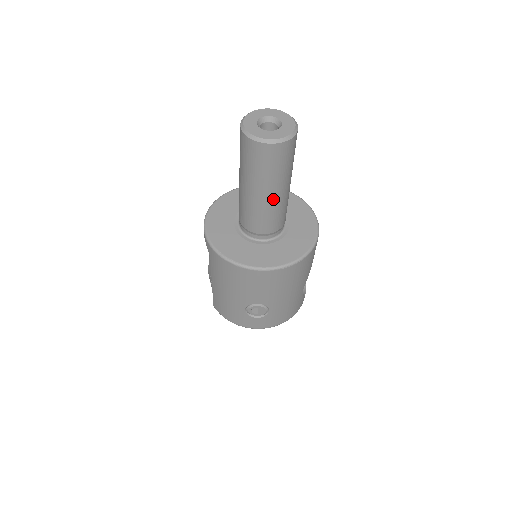
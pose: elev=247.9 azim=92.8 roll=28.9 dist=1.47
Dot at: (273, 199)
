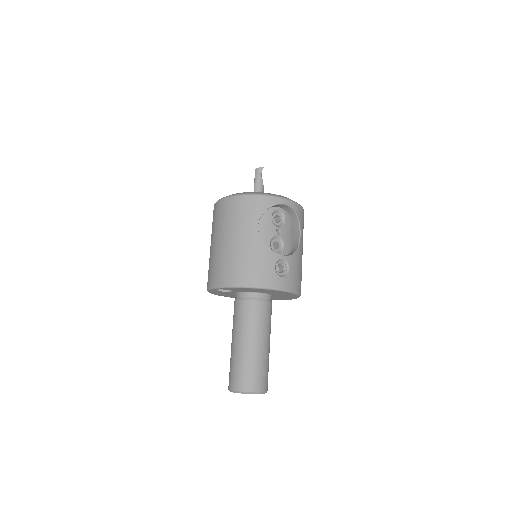
Dot at: occluded
